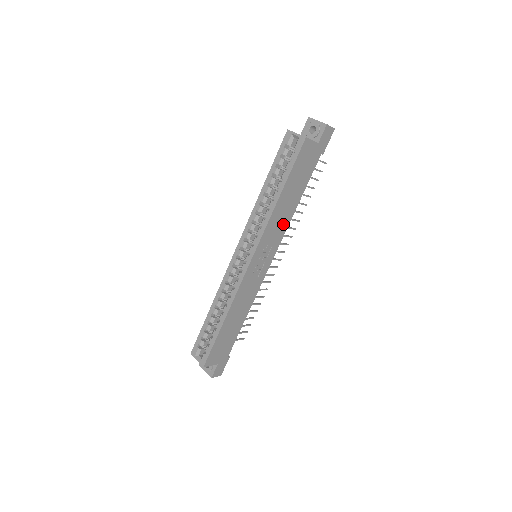
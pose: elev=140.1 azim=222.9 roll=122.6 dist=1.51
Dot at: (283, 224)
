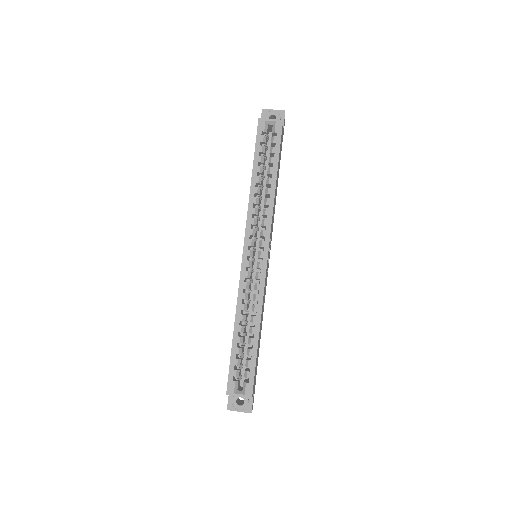
Dot at: occluded
